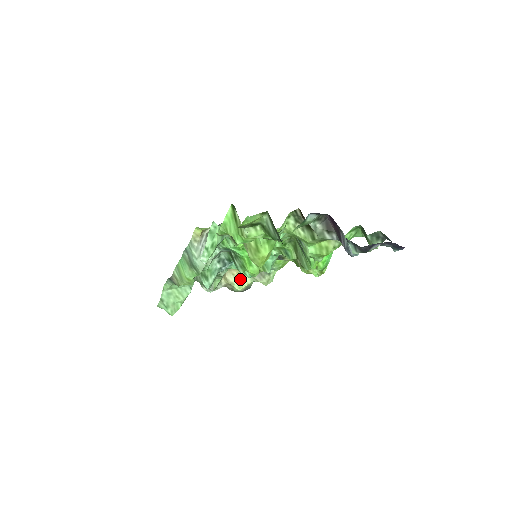
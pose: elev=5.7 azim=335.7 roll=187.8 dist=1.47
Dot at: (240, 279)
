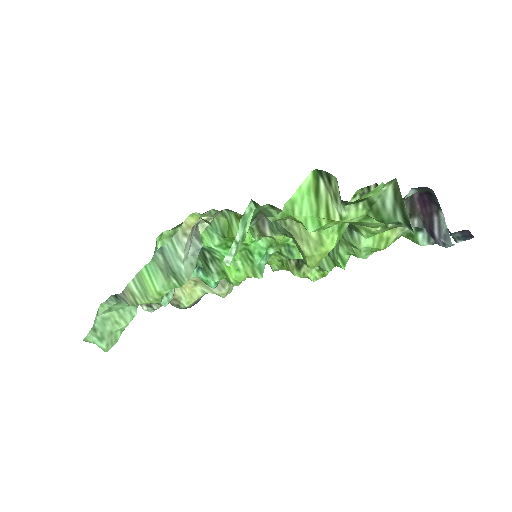
Dot at: (189, 291)
